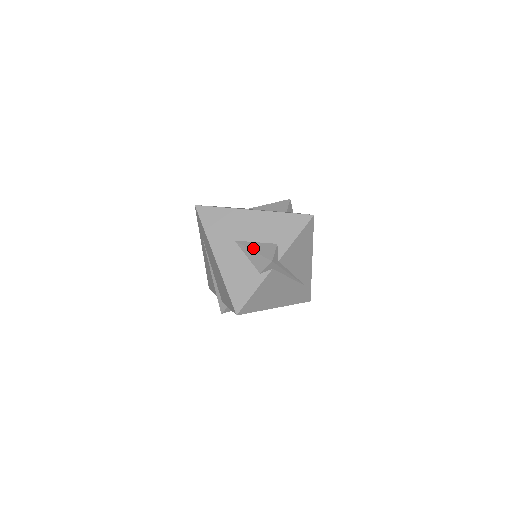
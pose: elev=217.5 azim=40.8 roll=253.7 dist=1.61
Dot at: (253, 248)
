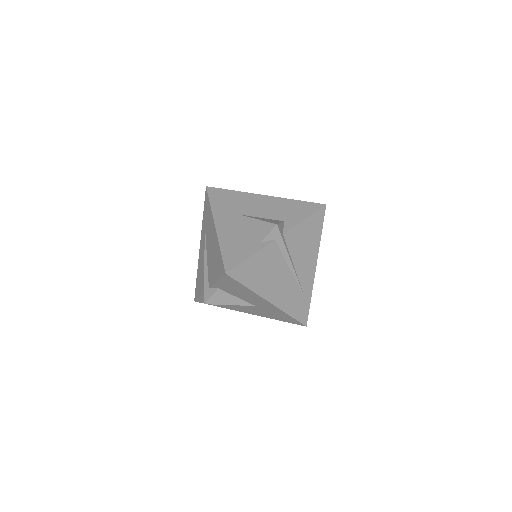
Dot at: (258, 218)
